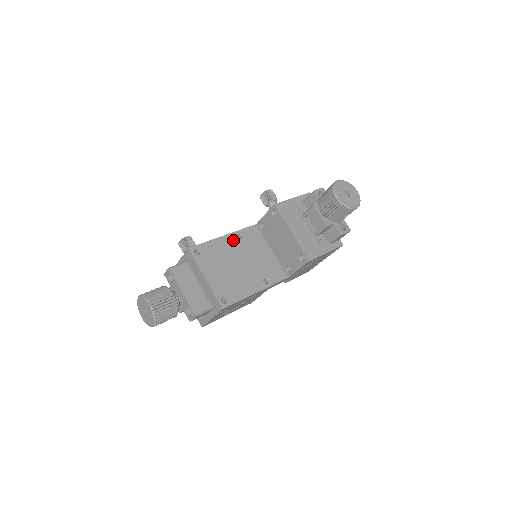
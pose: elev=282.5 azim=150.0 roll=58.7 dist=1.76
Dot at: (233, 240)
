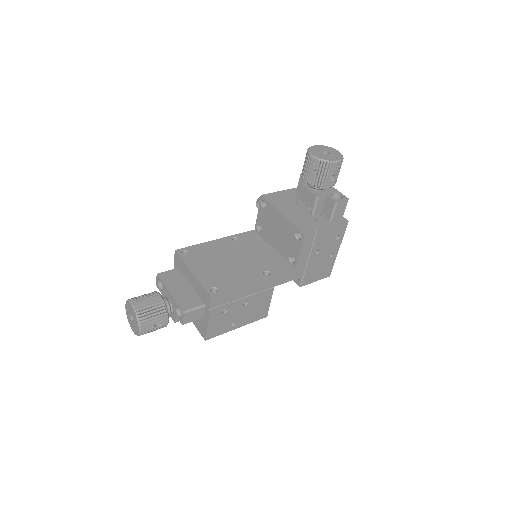
Dot at: (227, 242)
